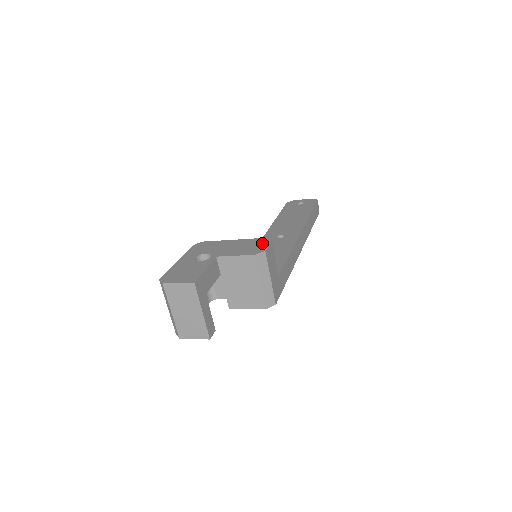
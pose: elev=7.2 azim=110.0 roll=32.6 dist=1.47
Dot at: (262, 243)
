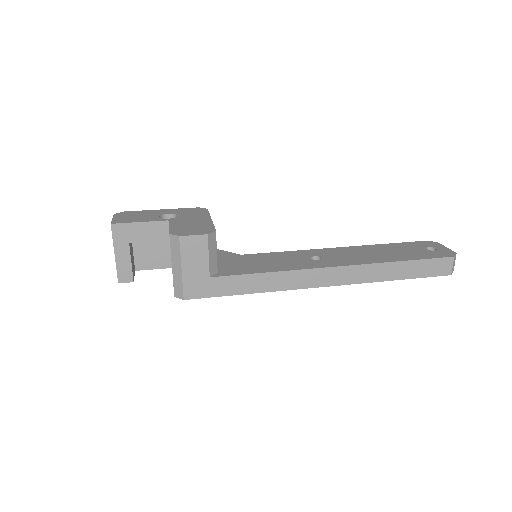
Dot at: (200, 231)
